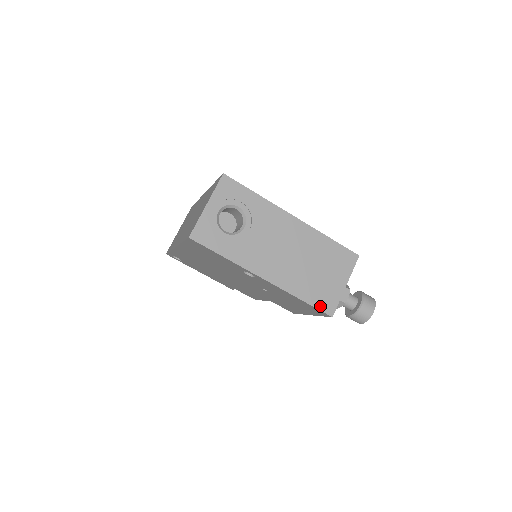
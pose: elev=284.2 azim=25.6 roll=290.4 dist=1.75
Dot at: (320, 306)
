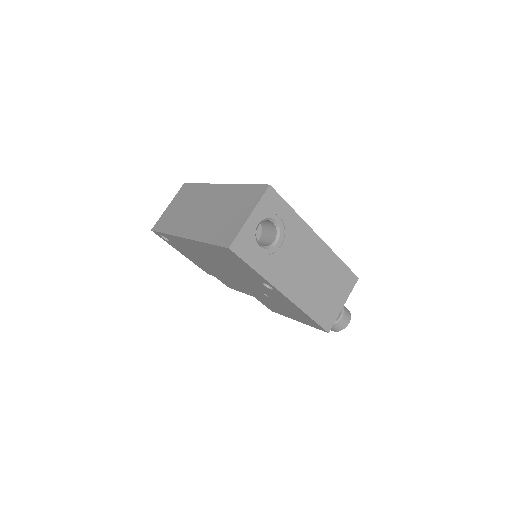
Dot at: (322, 323)
